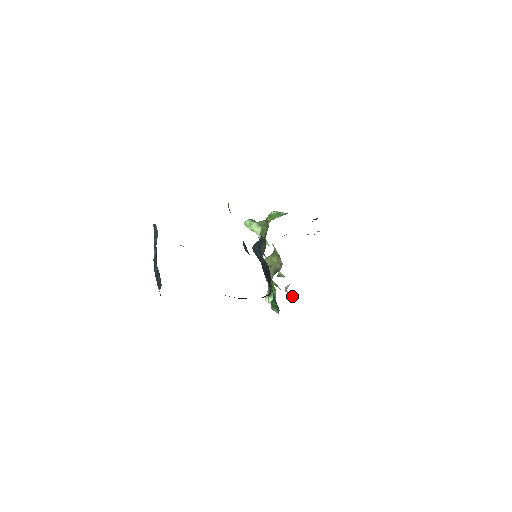
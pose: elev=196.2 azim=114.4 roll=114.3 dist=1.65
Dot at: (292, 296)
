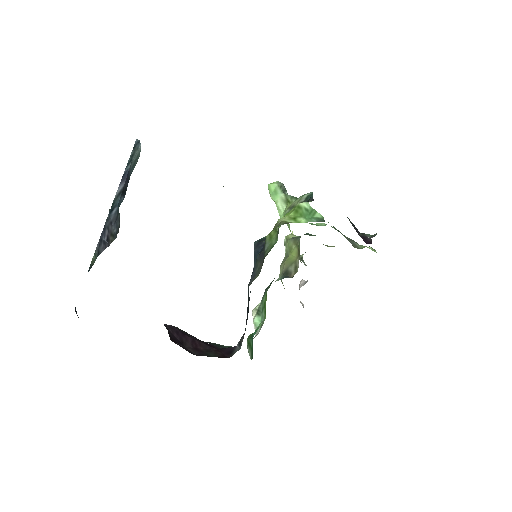
Dot at: (301, 303)
